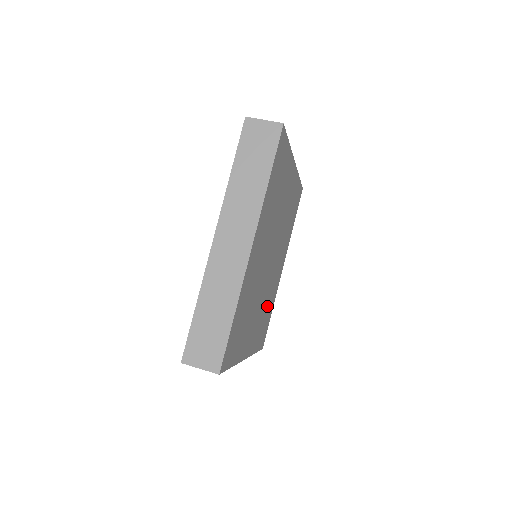
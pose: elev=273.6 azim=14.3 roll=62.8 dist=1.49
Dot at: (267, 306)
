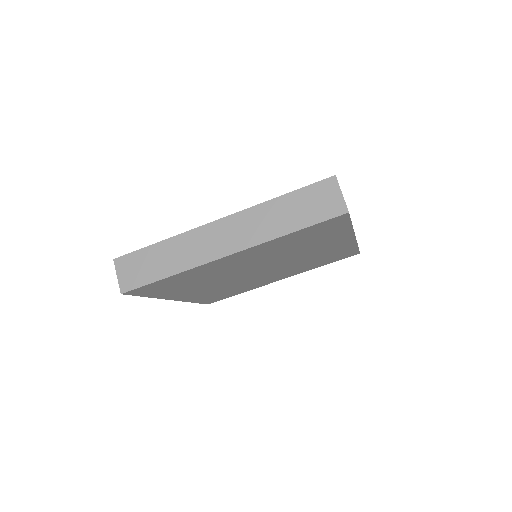
Dot at: (234, 288)
